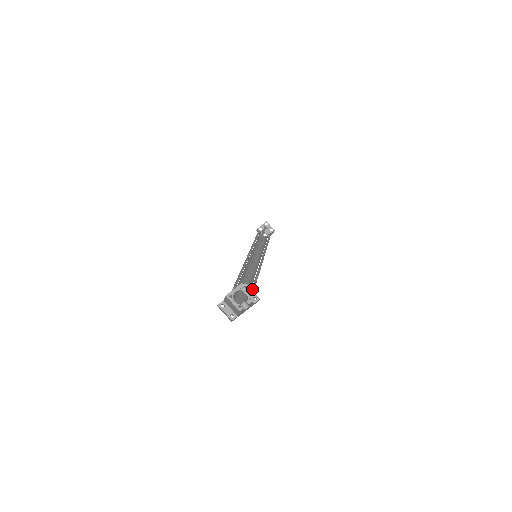
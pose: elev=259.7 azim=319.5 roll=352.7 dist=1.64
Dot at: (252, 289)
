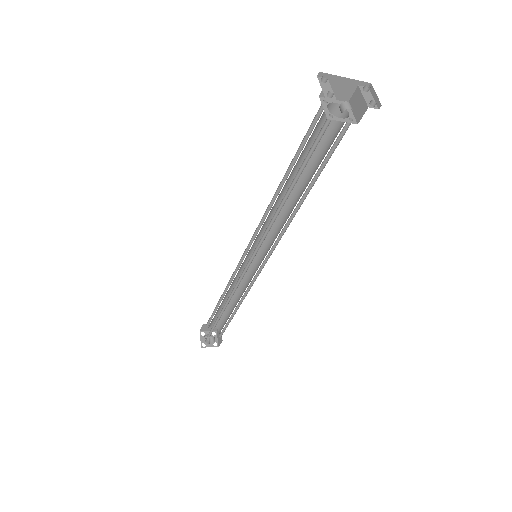
Dot at: (327, 155)
